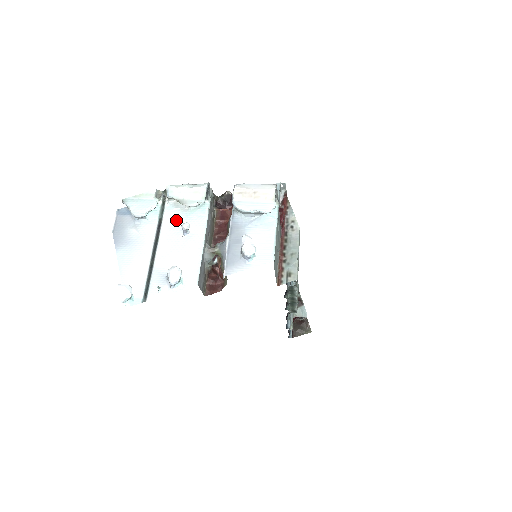
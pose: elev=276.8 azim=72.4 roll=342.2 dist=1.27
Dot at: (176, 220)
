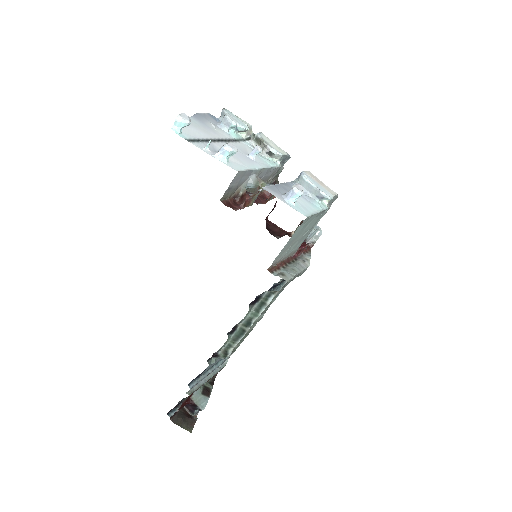
Dot at: (248, 149)
